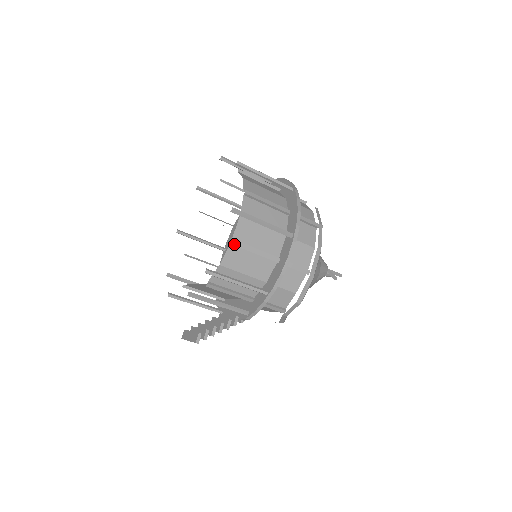
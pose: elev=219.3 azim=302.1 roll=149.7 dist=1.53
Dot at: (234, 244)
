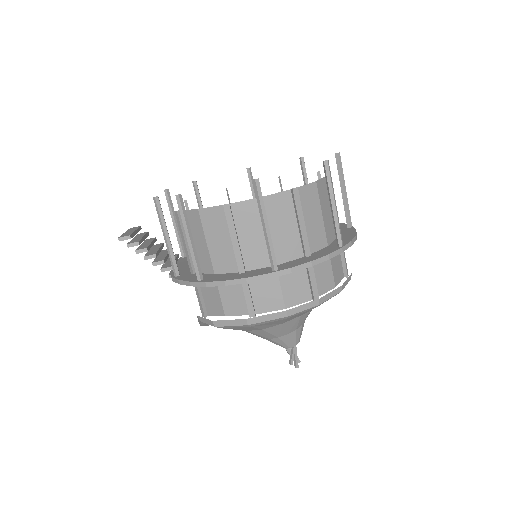
Dot at: (225, 209)
